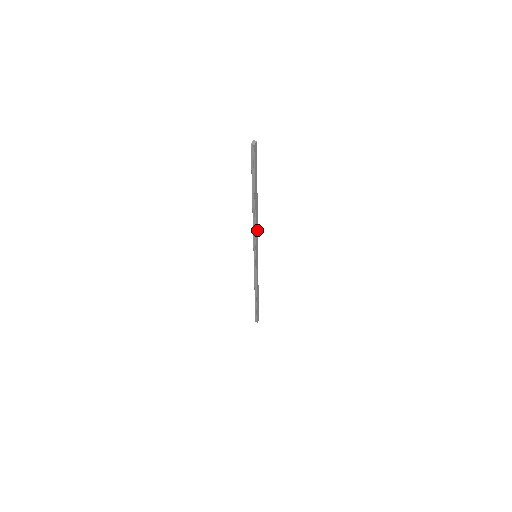
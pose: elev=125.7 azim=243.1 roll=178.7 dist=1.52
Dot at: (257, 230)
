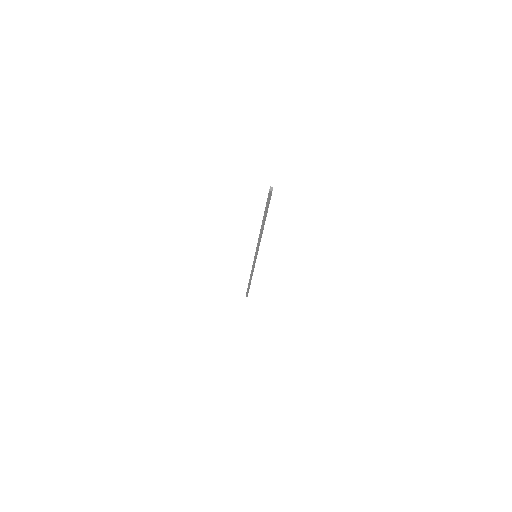
Dot at: occluded
